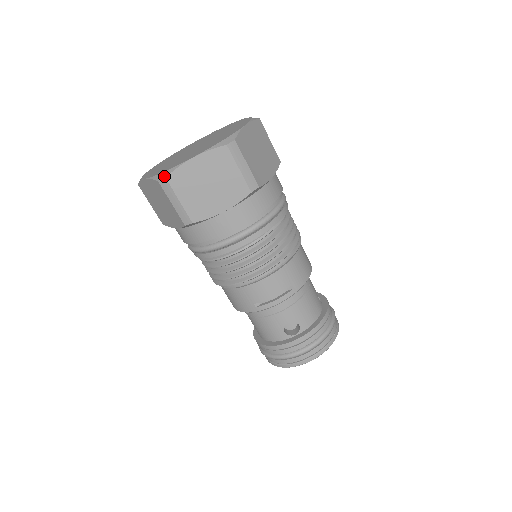
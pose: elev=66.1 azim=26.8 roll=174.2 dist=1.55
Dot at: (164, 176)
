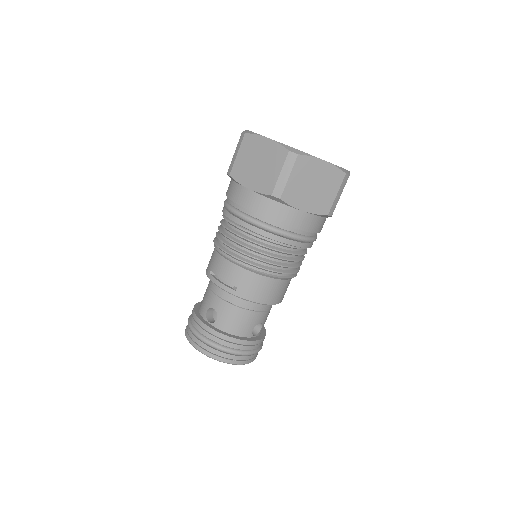
Dot at: (246, 132)
